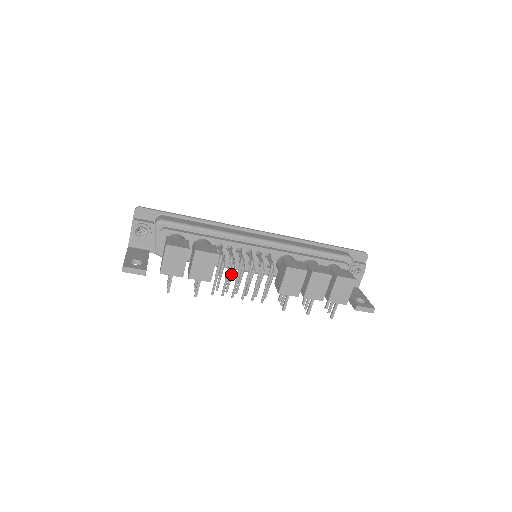
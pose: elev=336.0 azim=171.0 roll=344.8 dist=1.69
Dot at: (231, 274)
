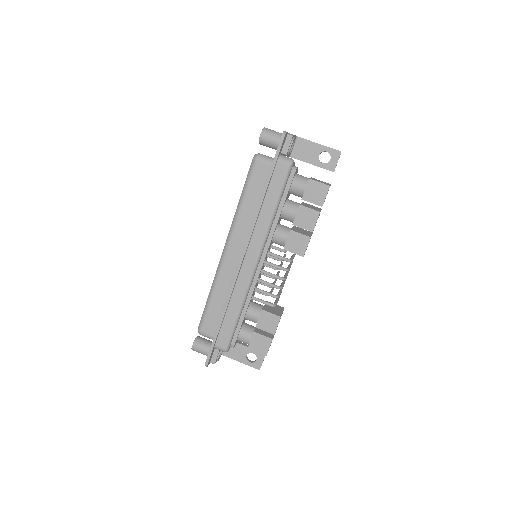
Dot at: occluded
